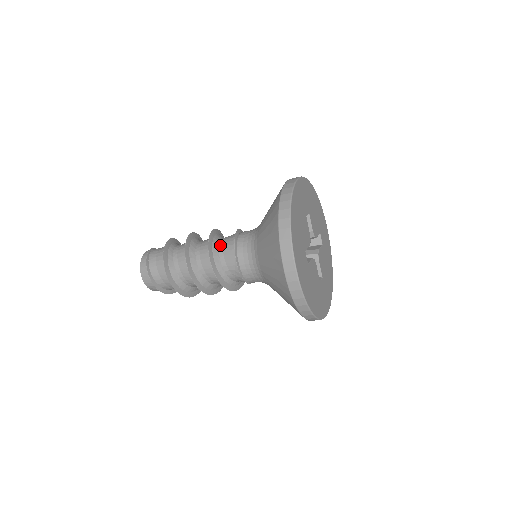
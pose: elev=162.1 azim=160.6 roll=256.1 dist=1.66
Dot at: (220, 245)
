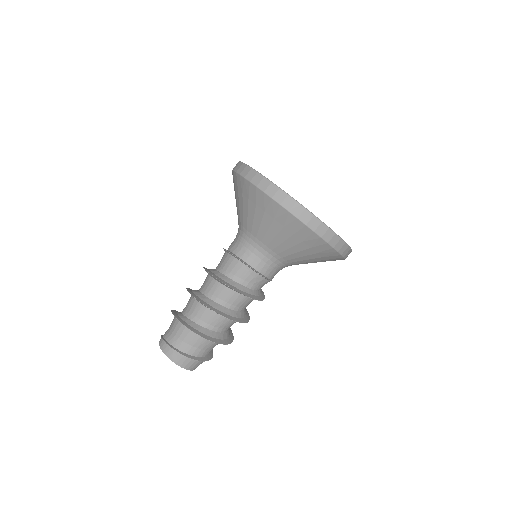
Dot at: (222, 271)
